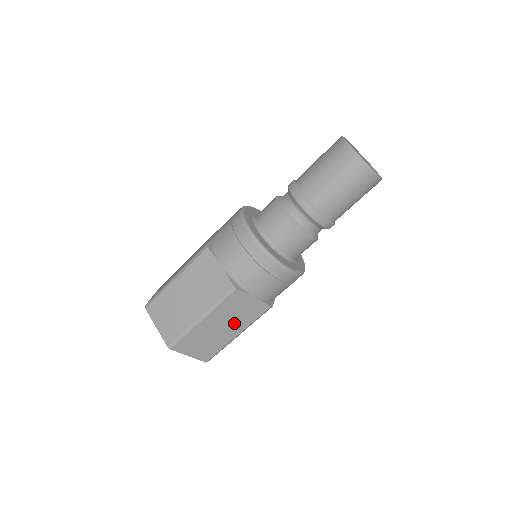
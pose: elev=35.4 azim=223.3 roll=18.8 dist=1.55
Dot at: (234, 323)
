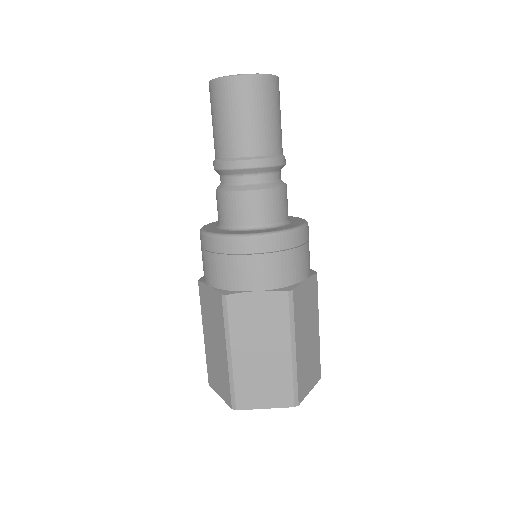
Dot at: (270, 337)
